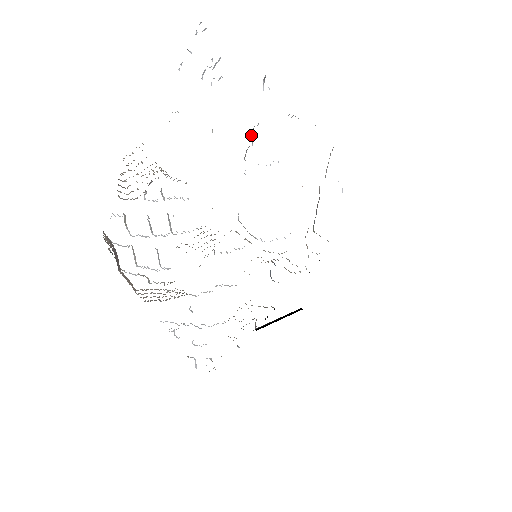
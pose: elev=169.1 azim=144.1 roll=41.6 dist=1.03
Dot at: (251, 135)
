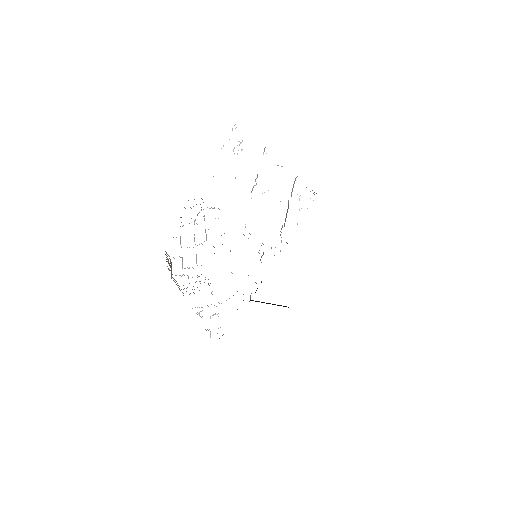
Dot at: occluded
